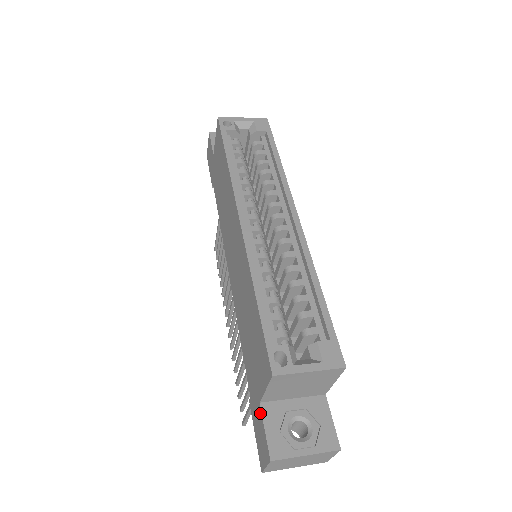
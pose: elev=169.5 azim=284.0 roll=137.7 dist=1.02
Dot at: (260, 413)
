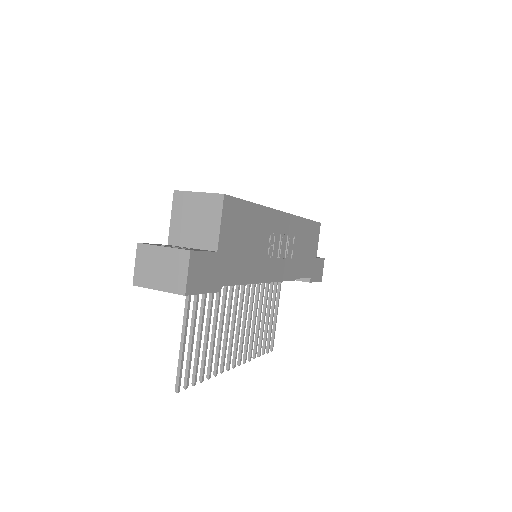
Dot at: occluded
